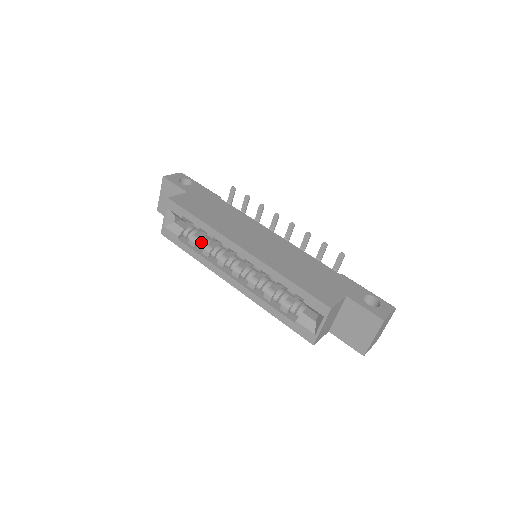
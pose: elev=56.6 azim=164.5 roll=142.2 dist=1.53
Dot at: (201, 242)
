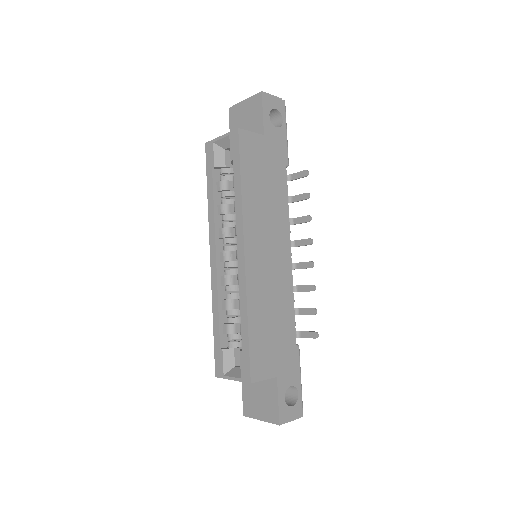
Dot at: (227, 195)
